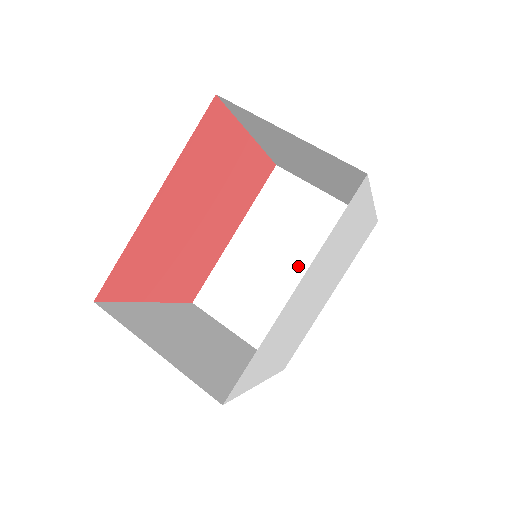
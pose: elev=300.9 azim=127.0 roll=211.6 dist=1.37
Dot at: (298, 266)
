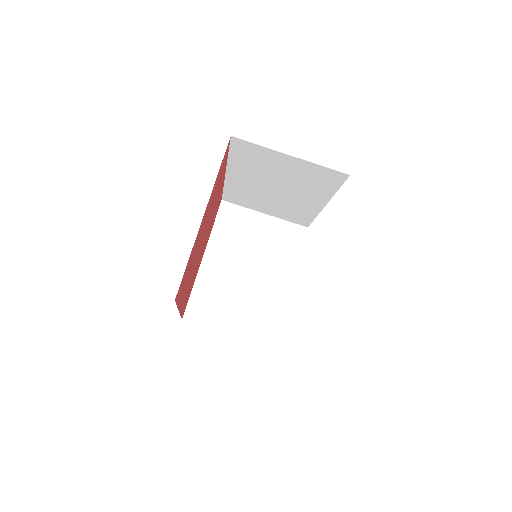
Dot at: (291, 191)
